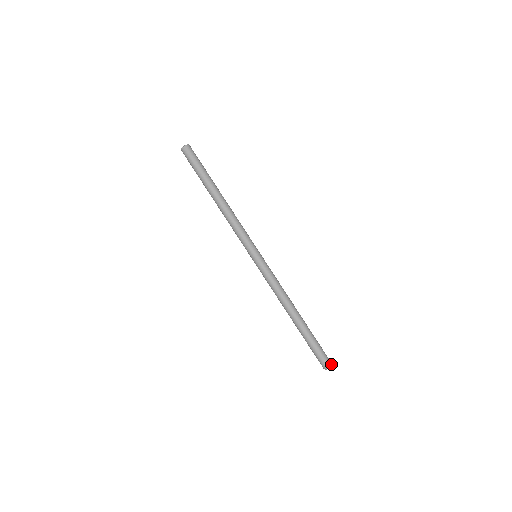
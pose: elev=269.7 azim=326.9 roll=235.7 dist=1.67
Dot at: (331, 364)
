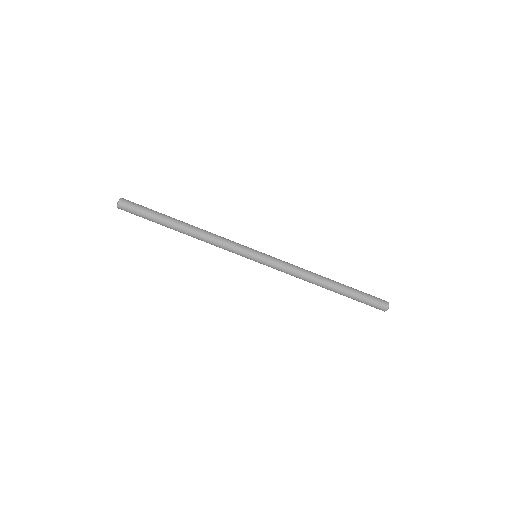
Dot at: (386, 308)
